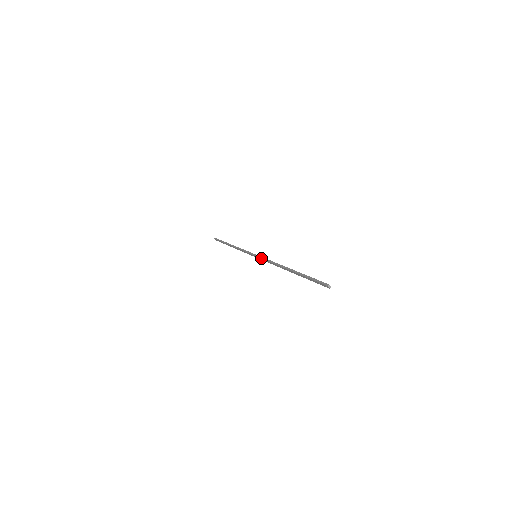
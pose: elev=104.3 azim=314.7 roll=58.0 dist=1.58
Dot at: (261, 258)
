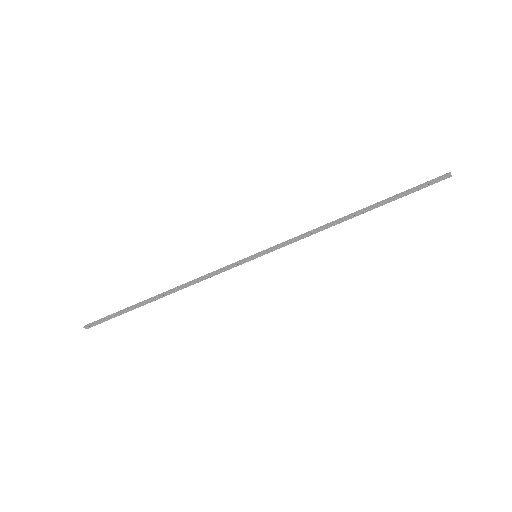
Dot at: (278, 245)
